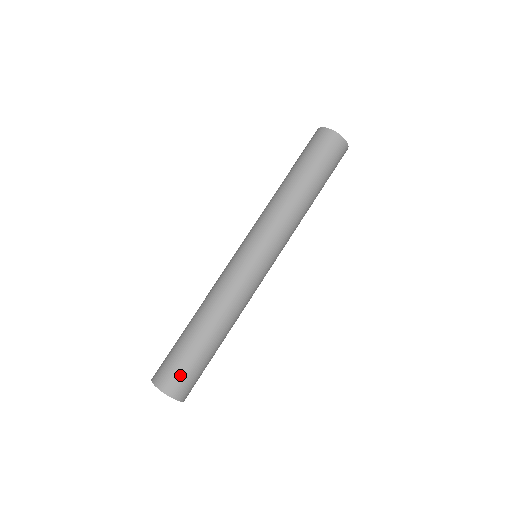
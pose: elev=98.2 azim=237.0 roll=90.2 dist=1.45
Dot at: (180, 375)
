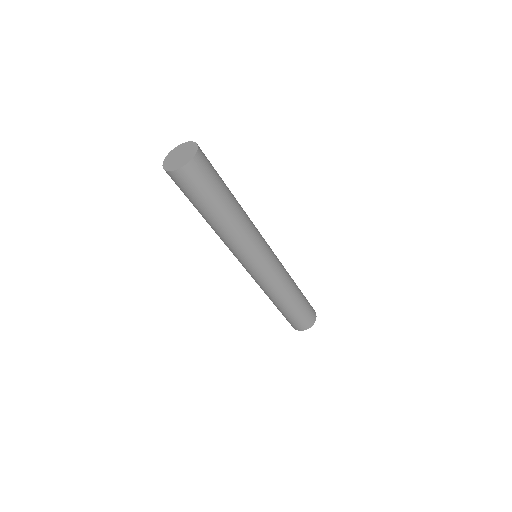
Dot at: (208, 160)
